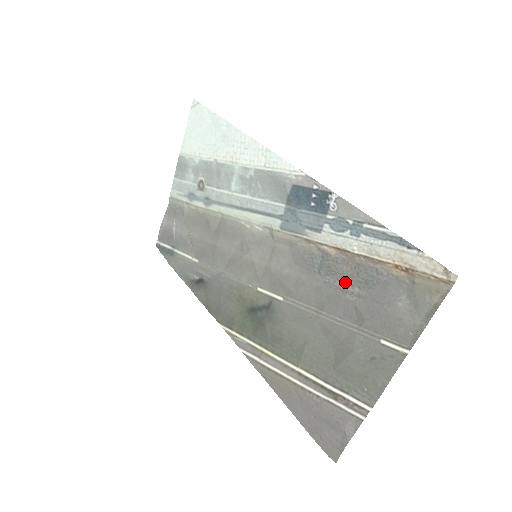
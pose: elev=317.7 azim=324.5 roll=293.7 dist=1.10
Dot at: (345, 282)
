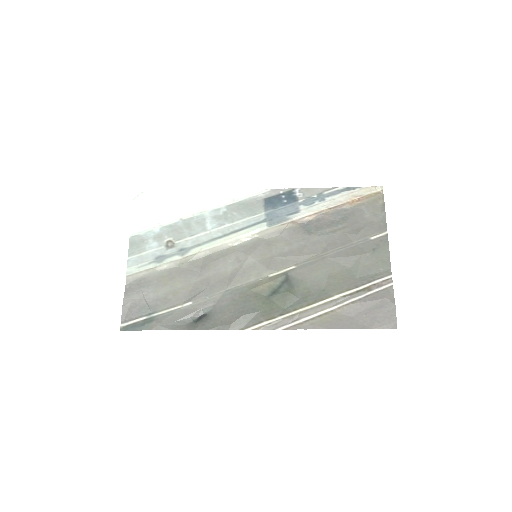
Dot at: (331, 227)
